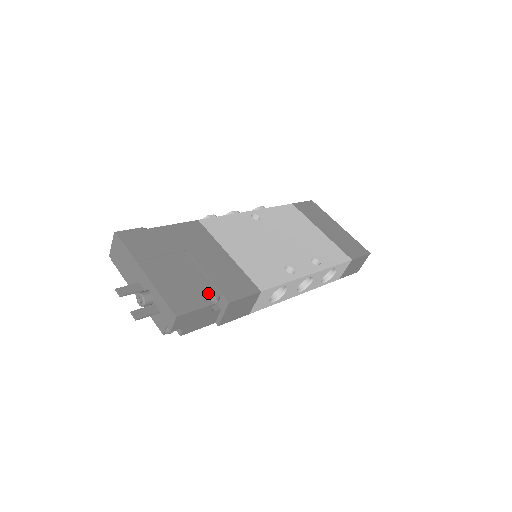
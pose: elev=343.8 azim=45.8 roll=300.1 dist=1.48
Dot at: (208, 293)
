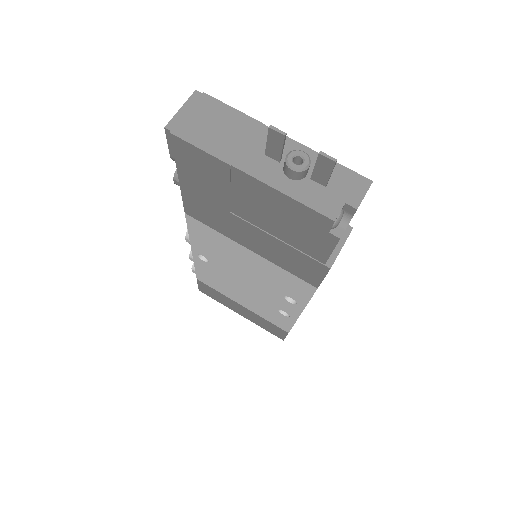
Dot at: occluded
